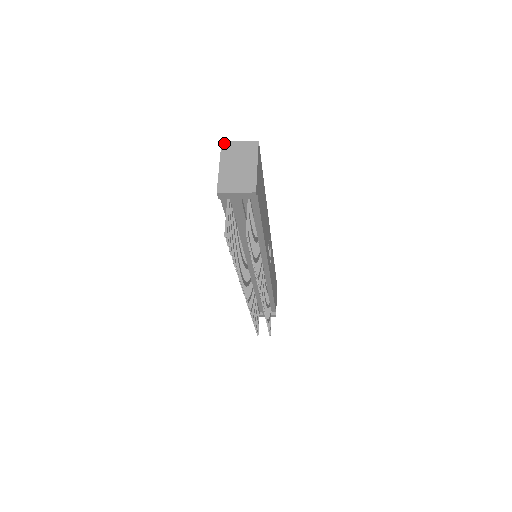
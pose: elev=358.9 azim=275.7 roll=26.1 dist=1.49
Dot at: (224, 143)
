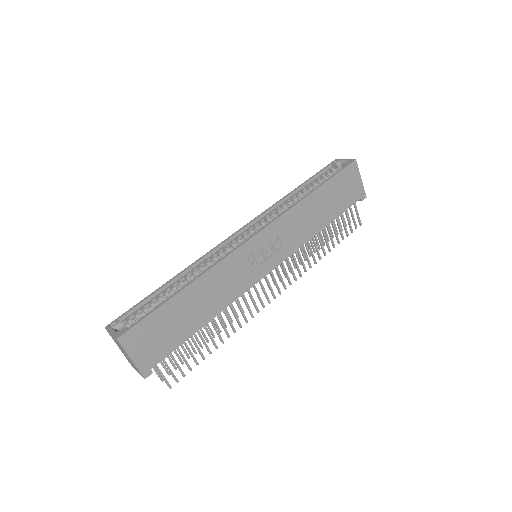
Dot at: occluded
